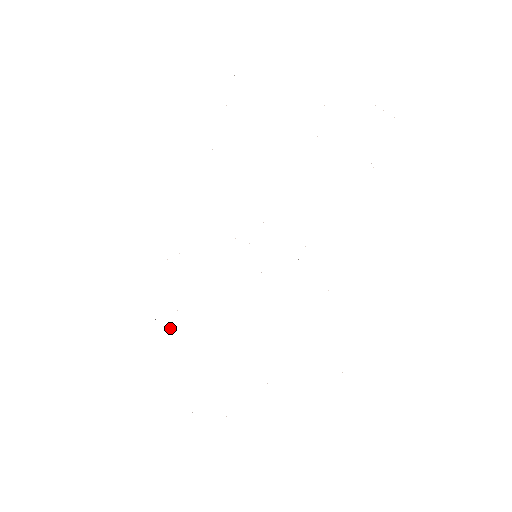
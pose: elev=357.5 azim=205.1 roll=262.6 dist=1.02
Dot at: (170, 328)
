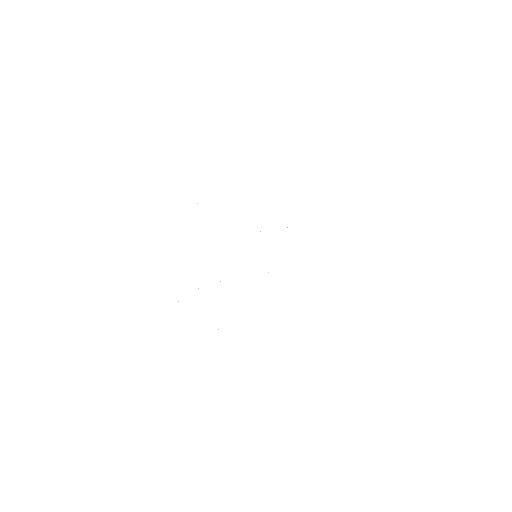
Dot at: occluded
